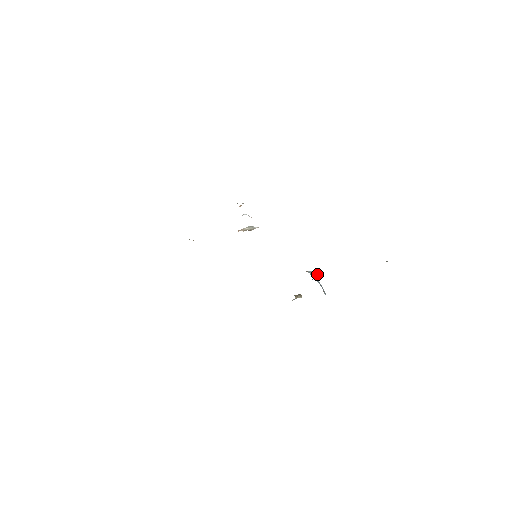
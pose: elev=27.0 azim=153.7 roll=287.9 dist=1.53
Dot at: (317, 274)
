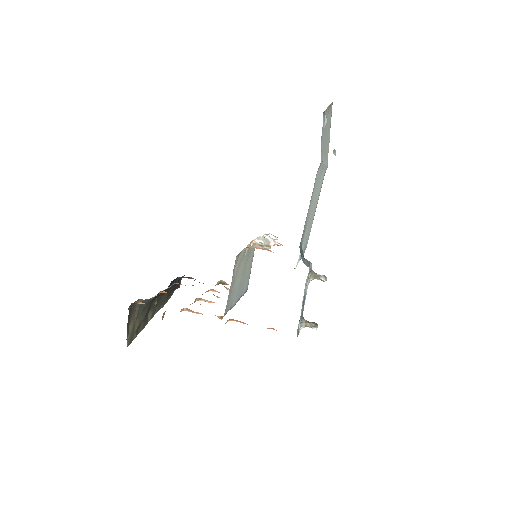
Dot at: (324, 275)
